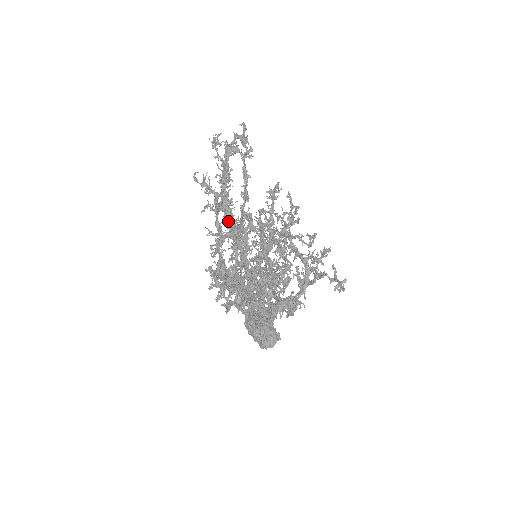
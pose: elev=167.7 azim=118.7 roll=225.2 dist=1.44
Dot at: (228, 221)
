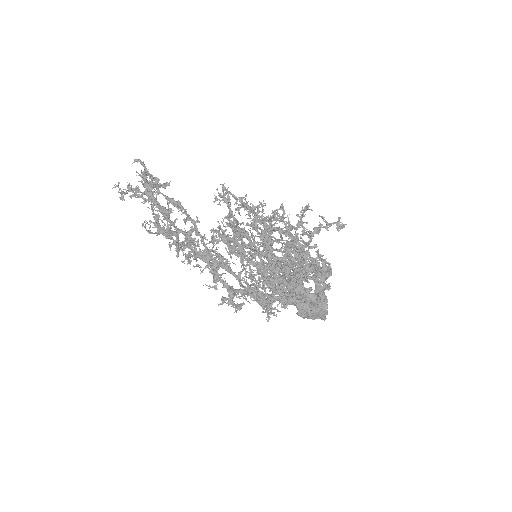
Dot at: (222, 241)
